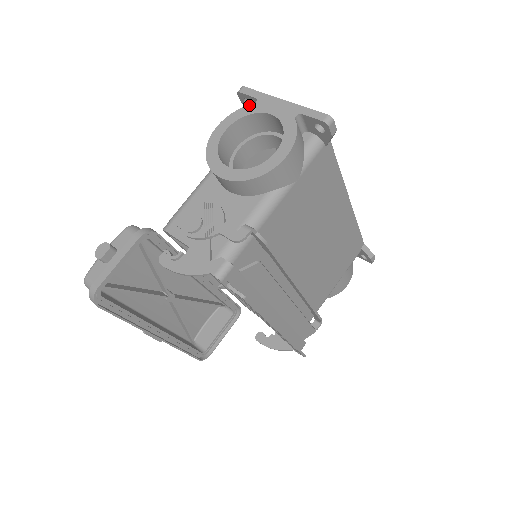
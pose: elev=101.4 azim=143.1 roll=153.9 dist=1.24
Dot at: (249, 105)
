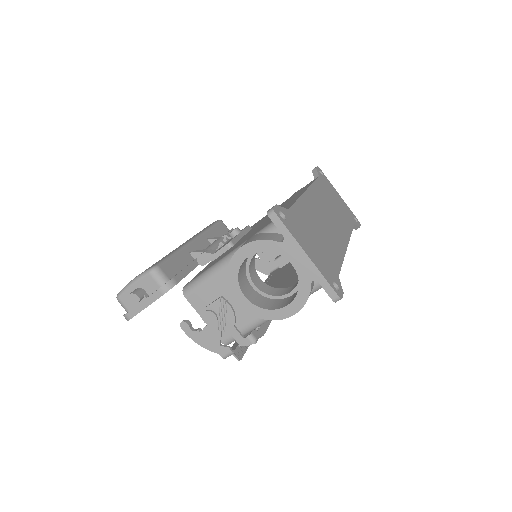
Dot at: (275, 241)
